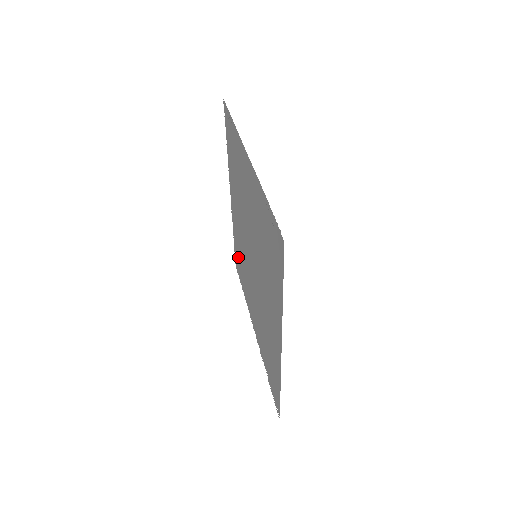
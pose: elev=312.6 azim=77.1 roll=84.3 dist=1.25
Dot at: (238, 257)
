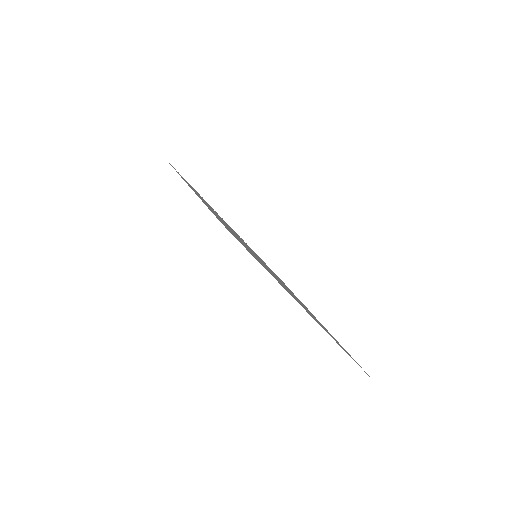
Dot at: occluded
